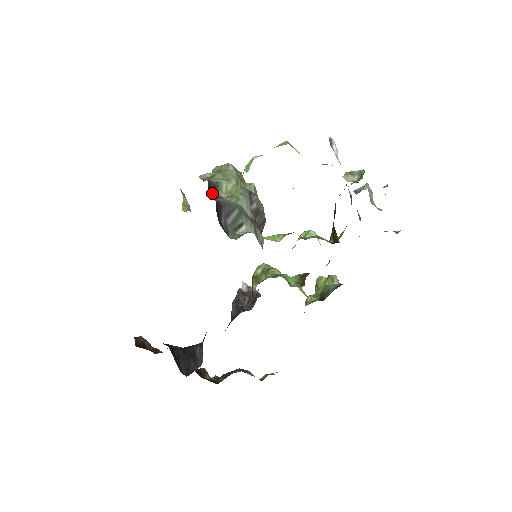
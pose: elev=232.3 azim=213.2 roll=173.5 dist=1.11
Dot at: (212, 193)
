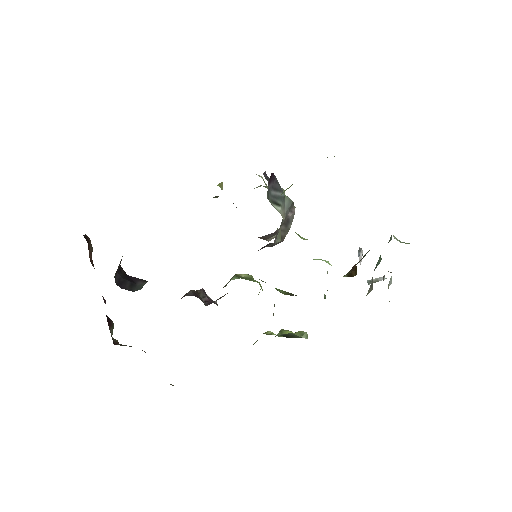
Dot at: (266, 176)
